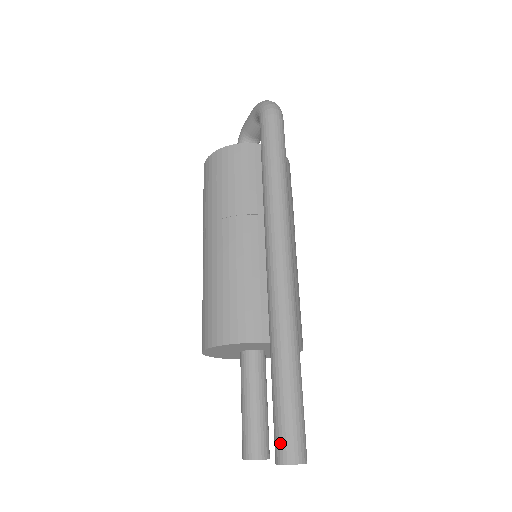
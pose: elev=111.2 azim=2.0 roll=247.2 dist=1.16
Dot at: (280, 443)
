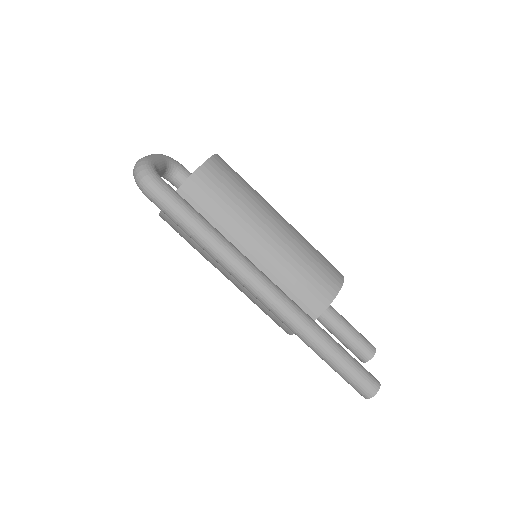
Dot at: occluded
